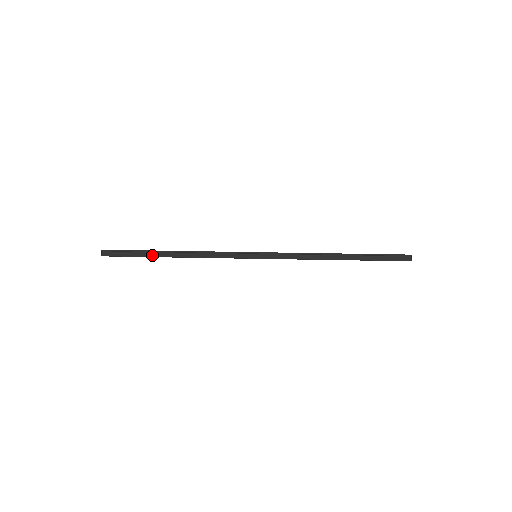
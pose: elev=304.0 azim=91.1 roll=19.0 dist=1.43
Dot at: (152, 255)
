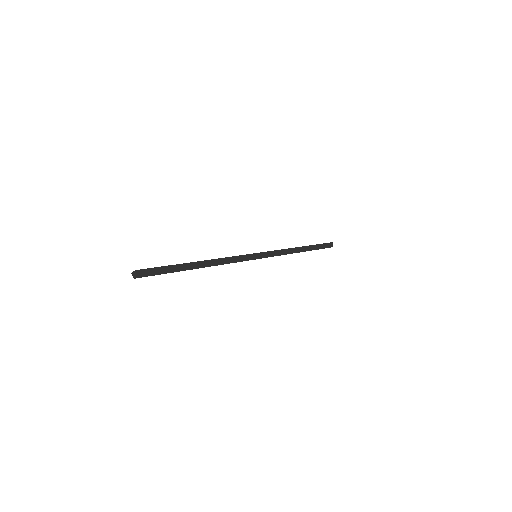
Dot at: (182, 265)
